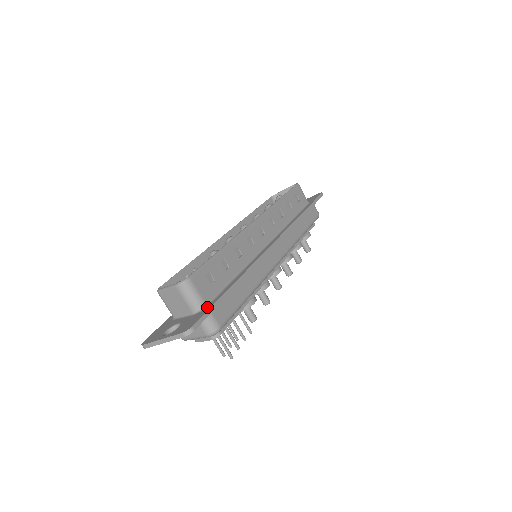
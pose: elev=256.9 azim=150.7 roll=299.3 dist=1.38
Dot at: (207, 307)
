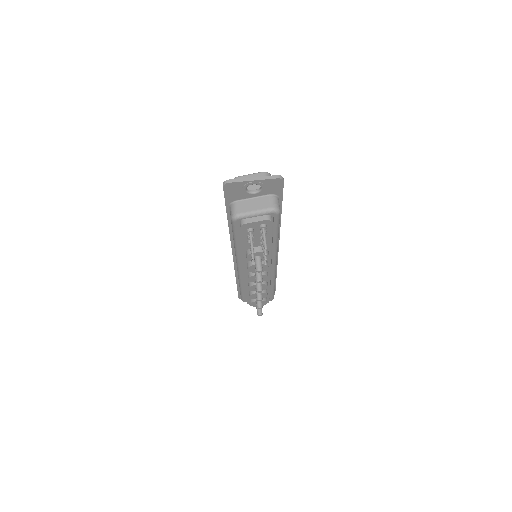
Dot at: occluded
